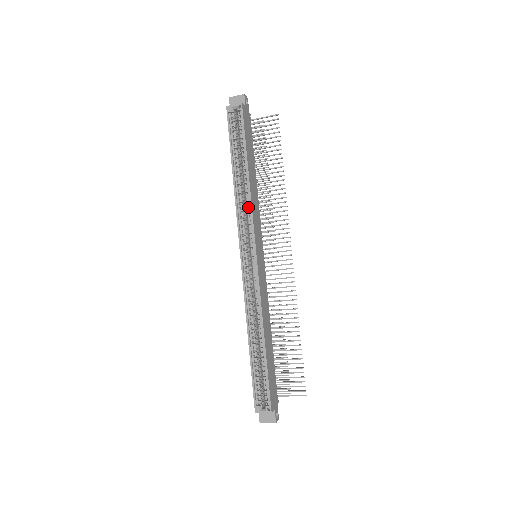
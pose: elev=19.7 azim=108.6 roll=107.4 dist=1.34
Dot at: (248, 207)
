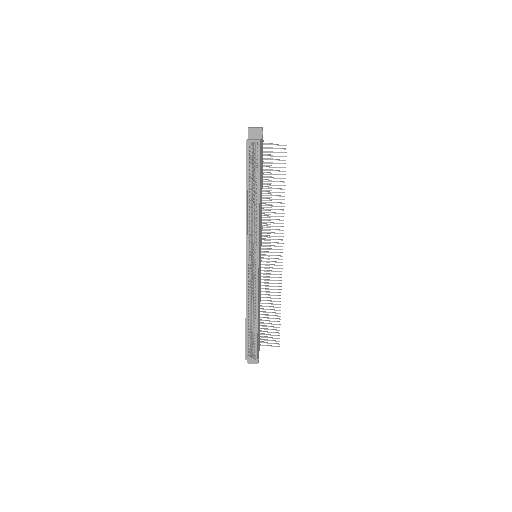
Dot at: (256, 224)
